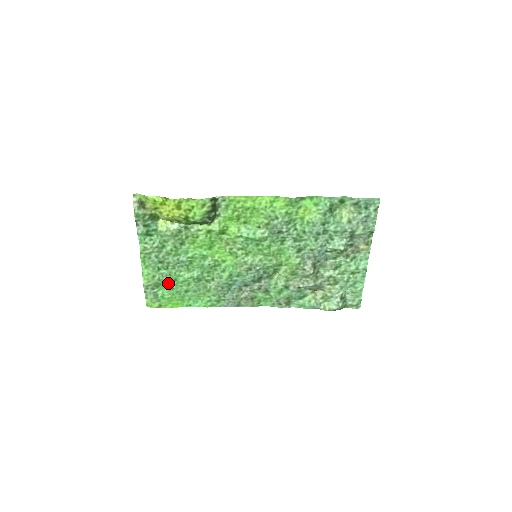
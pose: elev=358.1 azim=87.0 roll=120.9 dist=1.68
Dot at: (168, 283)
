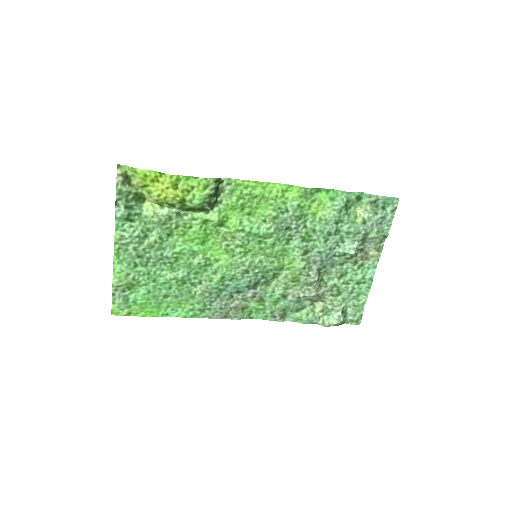
Dot at: (144, 284)
